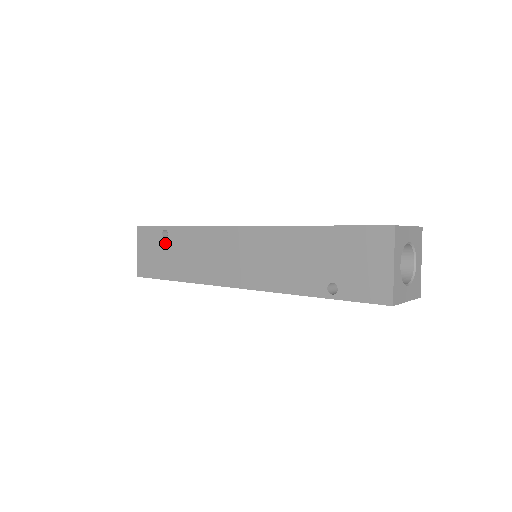
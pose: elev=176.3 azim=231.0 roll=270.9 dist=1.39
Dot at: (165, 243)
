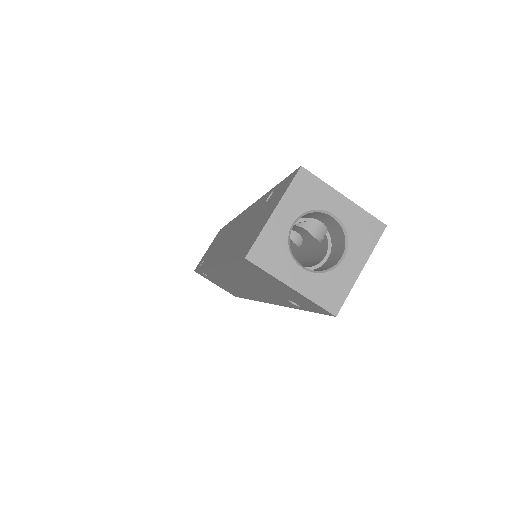
Dot at: (212, 279)
